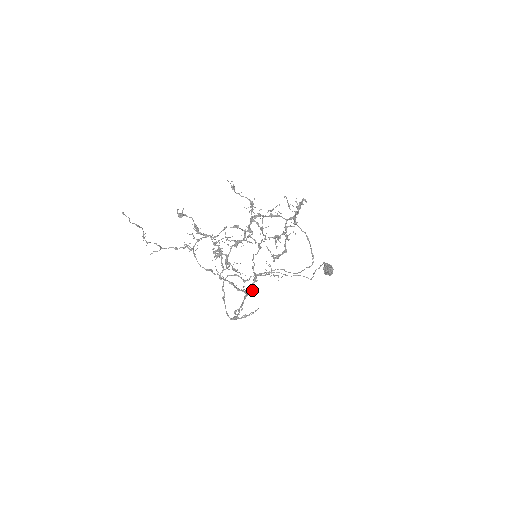
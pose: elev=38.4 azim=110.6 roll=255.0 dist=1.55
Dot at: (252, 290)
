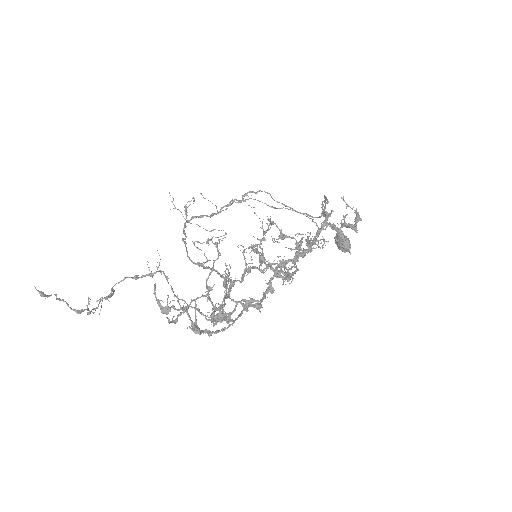
Dot at: occluded
